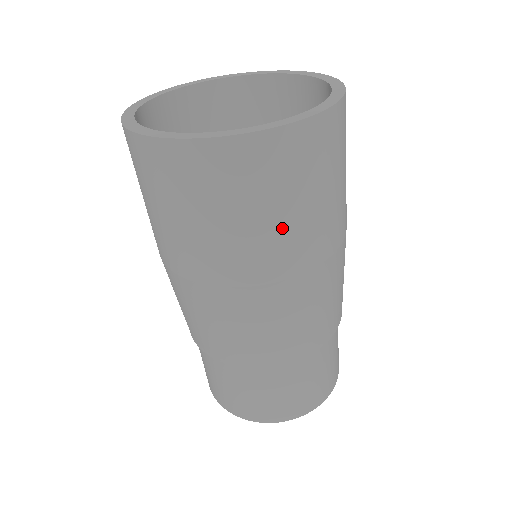
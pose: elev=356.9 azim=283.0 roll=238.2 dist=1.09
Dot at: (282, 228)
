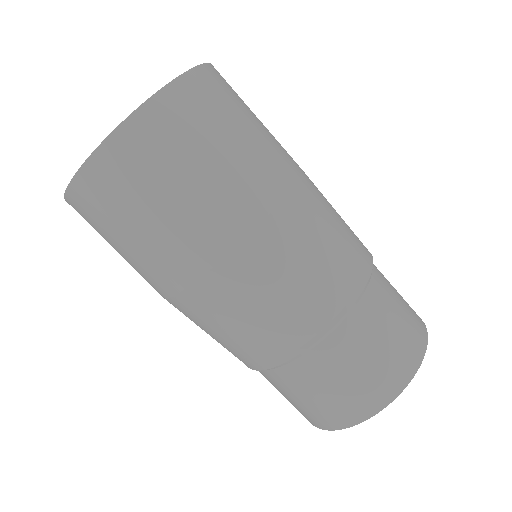
Dot at: (177, 217)
